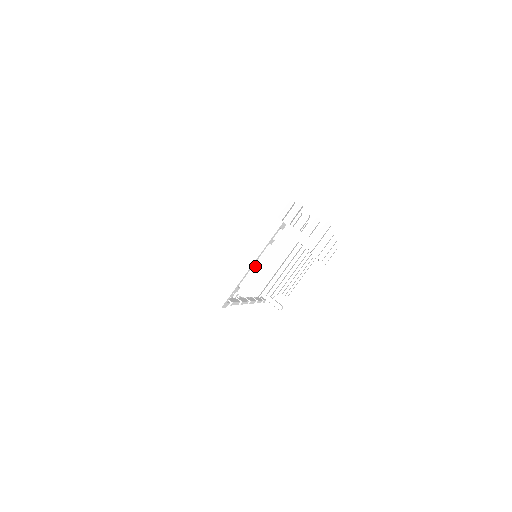
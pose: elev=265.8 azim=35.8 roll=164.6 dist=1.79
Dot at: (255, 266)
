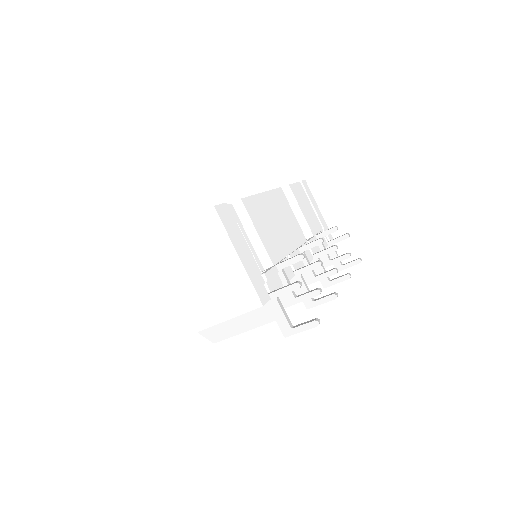
Dot at: occluded
